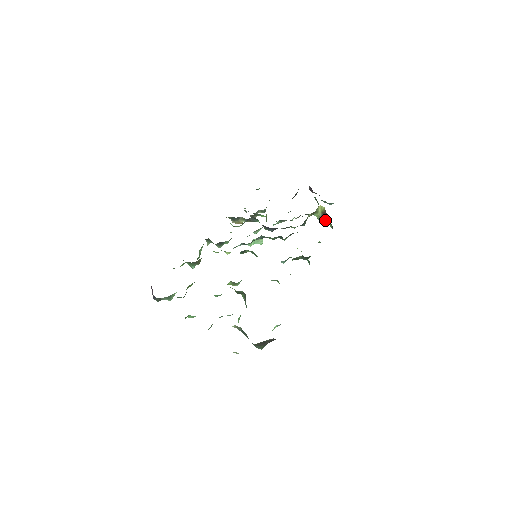
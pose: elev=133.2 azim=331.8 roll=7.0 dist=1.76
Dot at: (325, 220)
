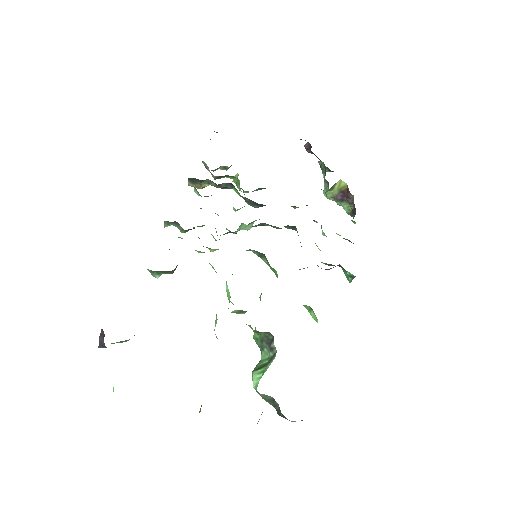
Dot at: (340, 201)
